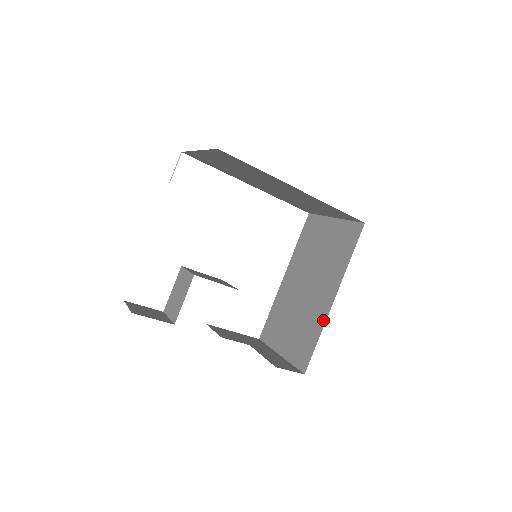
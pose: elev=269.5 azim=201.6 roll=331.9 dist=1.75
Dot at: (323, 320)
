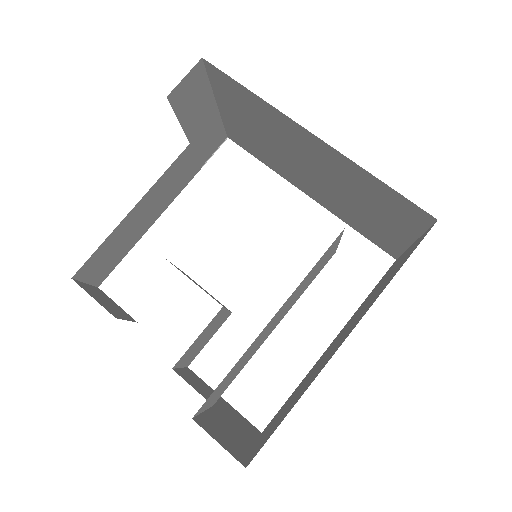
Dot at: (316, 375)
